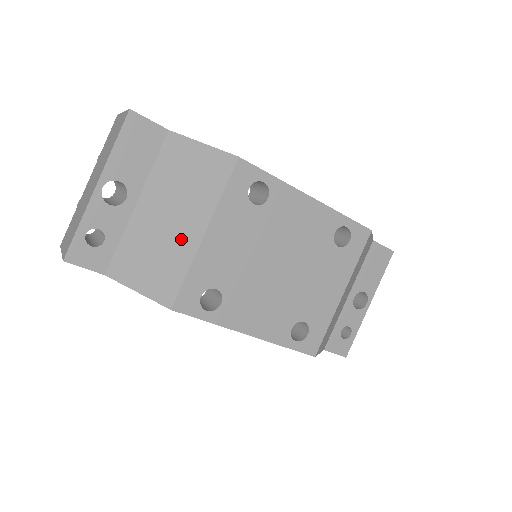
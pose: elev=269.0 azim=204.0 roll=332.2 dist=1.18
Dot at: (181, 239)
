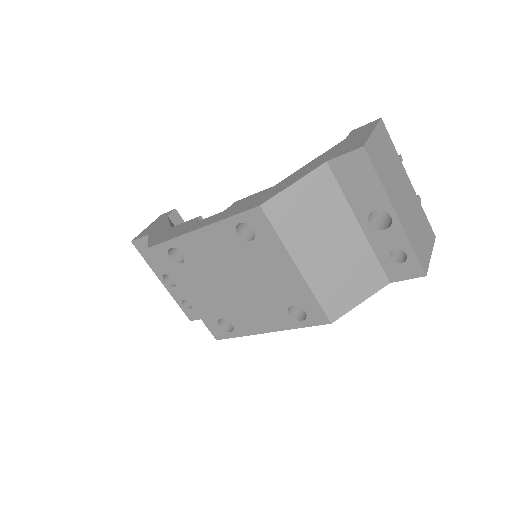
Dot at: occluded
